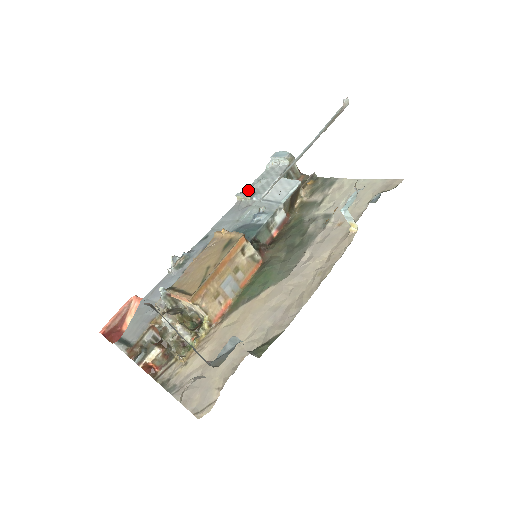
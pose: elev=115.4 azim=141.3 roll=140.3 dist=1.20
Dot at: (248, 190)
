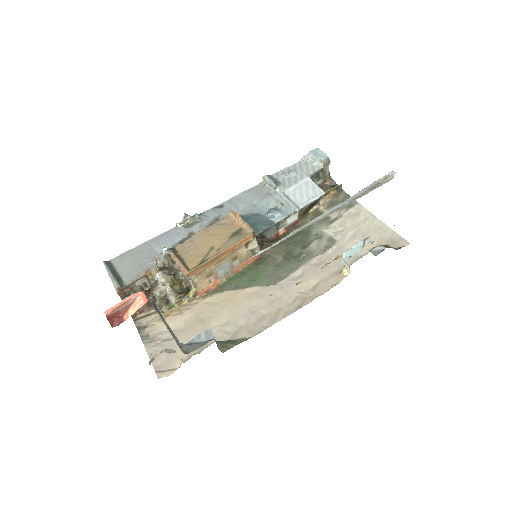
Dot at: (276, 176)
